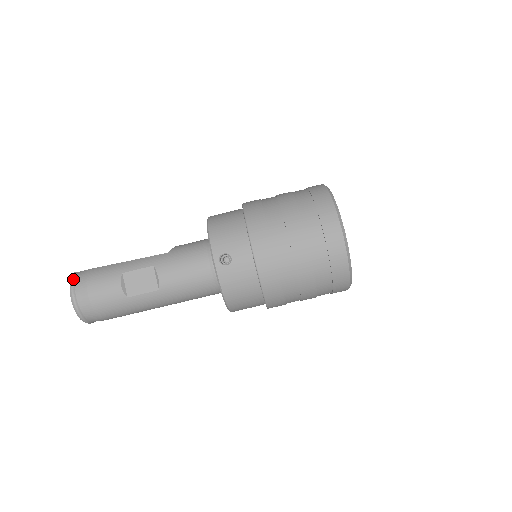
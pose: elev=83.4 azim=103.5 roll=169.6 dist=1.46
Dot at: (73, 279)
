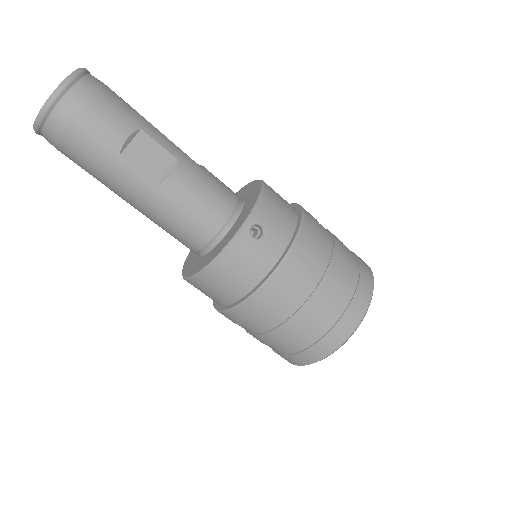
Dot at: (82, 72)
